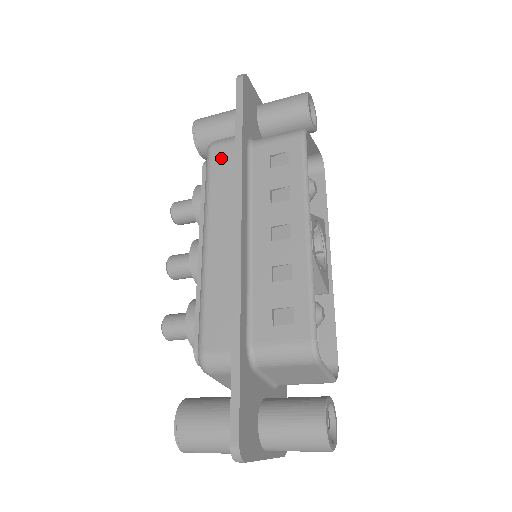
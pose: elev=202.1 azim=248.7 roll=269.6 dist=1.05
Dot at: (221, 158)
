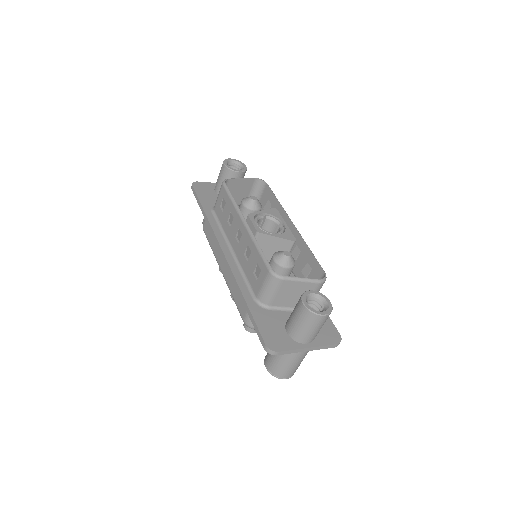
Dot at: (207, 228)
